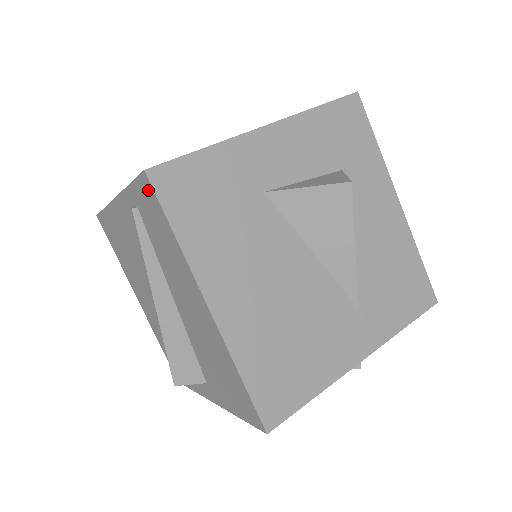
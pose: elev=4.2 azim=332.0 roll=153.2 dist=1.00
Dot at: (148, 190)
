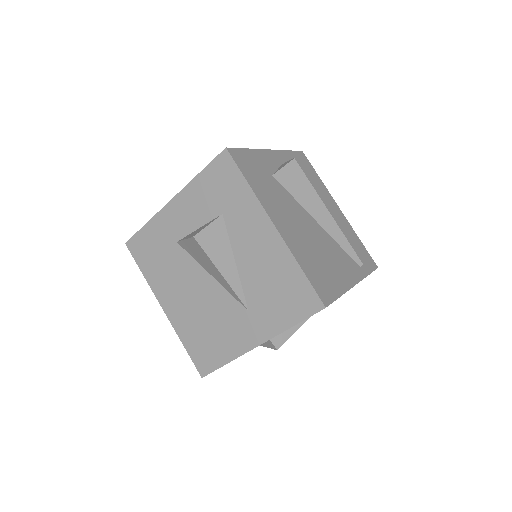
Dot at: occluded
